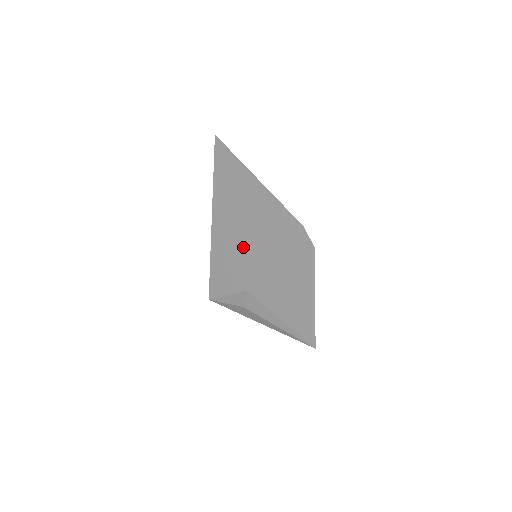
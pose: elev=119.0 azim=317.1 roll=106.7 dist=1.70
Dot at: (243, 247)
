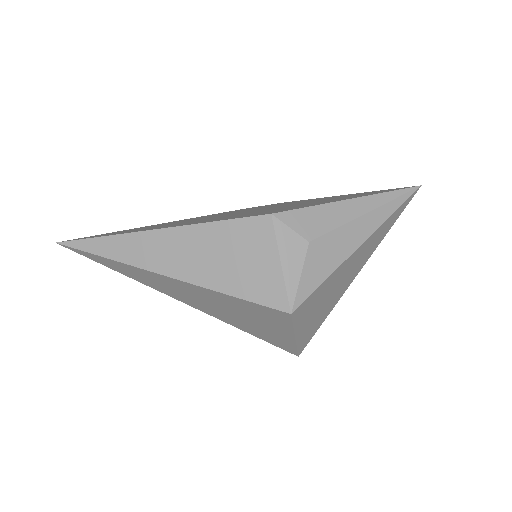
Dot at: occluded
